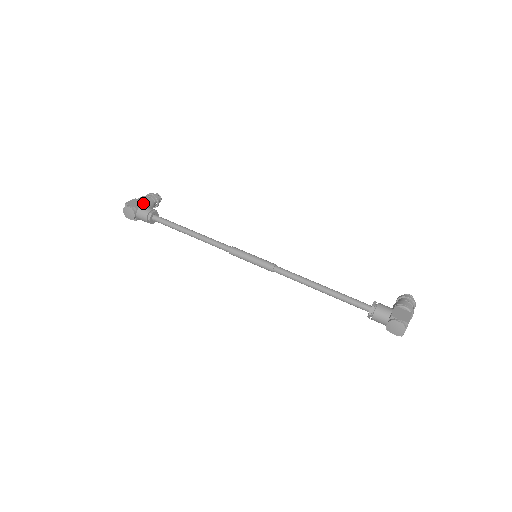
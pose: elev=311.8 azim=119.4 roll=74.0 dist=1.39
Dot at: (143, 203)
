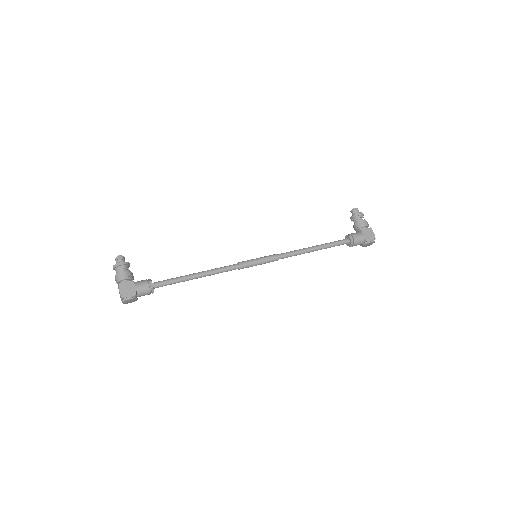
Dot at: (133, 283)
